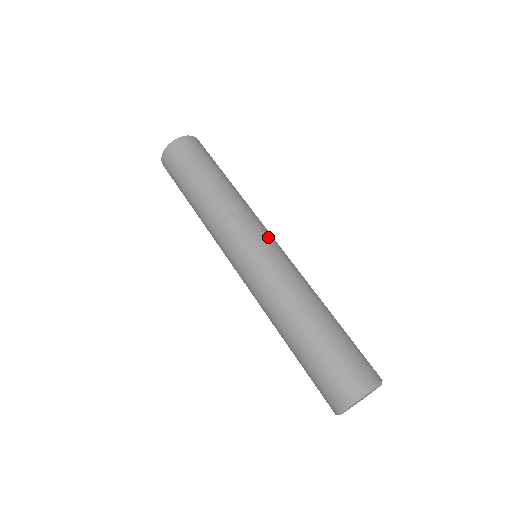
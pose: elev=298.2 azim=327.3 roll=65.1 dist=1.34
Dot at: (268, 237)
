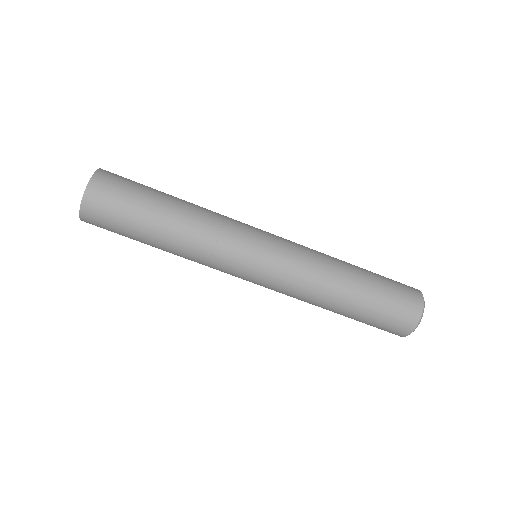
Dot at: (260, 248)
